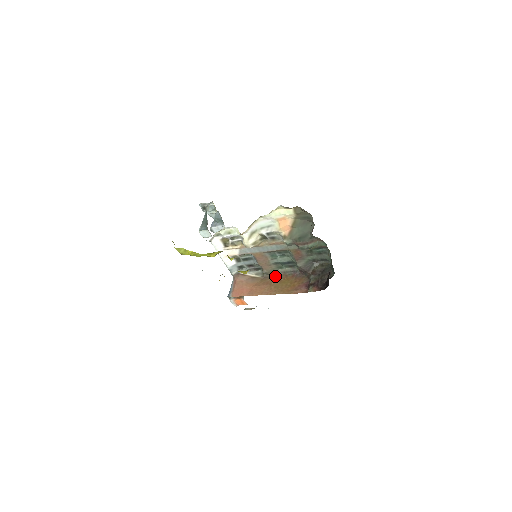
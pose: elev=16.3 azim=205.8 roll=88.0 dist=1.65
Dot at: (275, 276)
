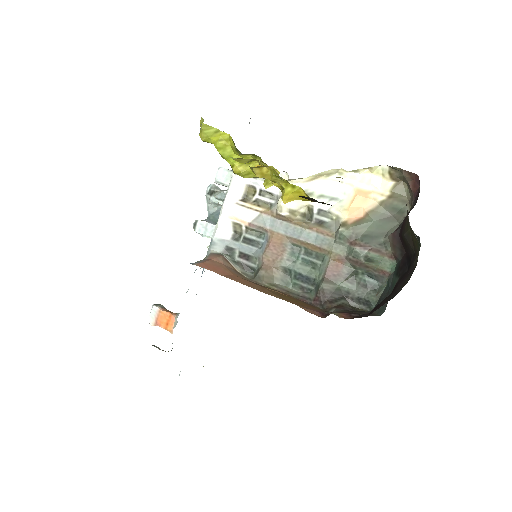
Dot at: (271, 288)
